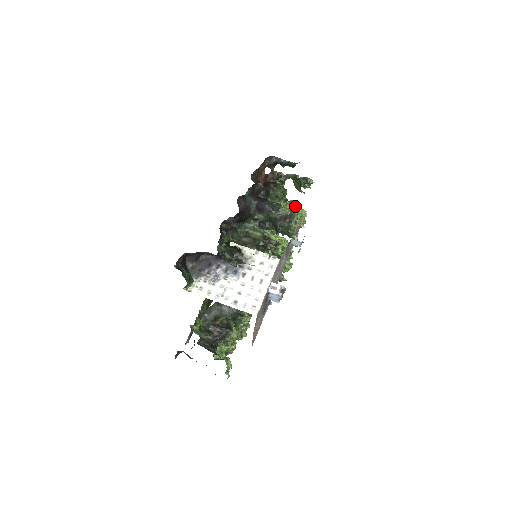
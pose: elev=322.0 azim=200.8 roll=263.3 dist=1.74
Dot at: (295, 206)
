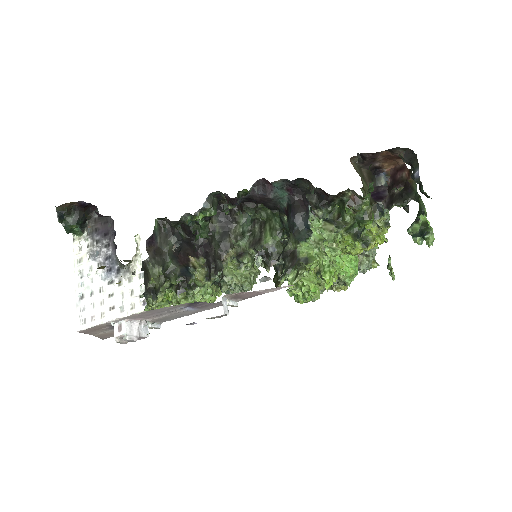
Dot at: occluded
